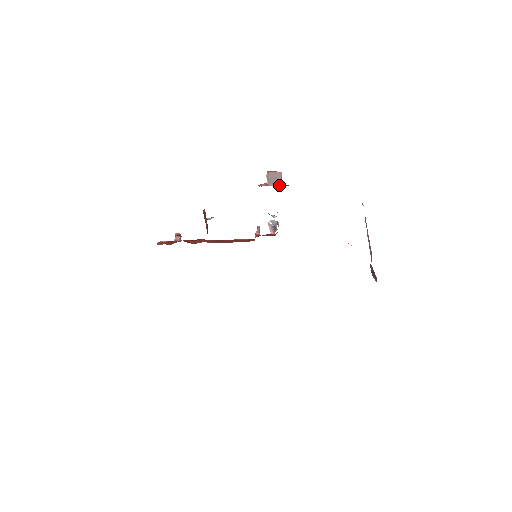
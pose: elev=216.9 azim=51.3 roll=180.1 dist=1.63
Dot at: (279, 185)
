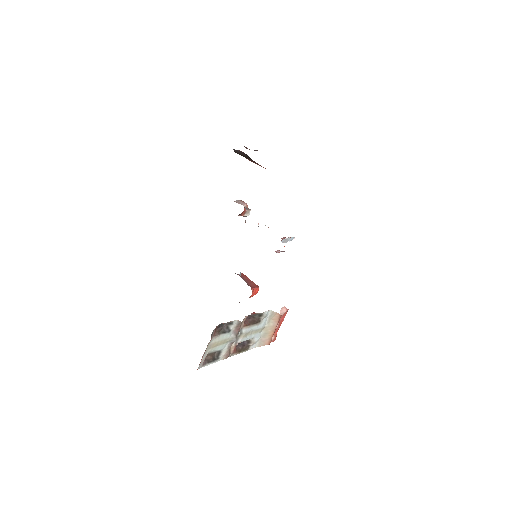
Dot at: occluded
